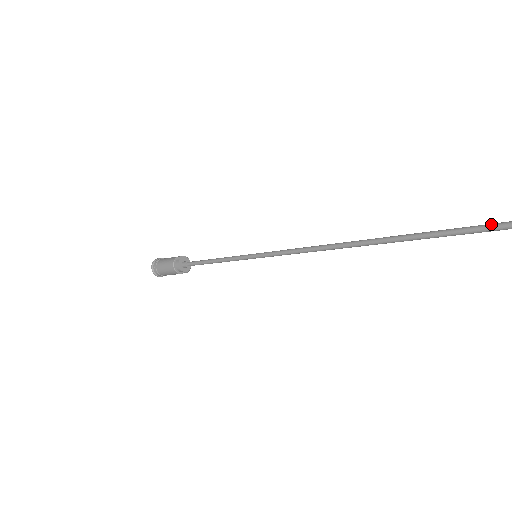
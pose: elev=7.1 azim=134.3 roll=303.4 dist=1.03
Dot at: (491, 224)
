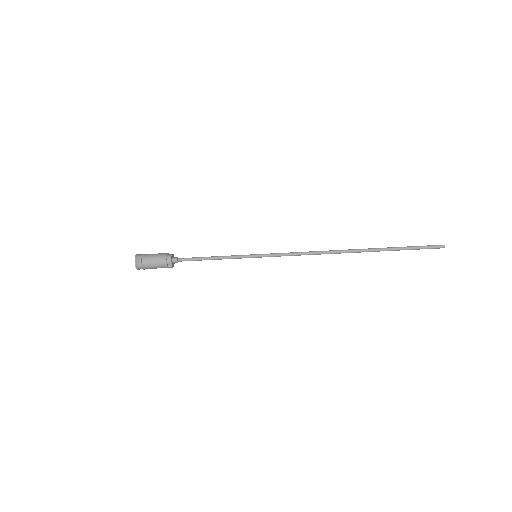
Dot at: (414, 246)
